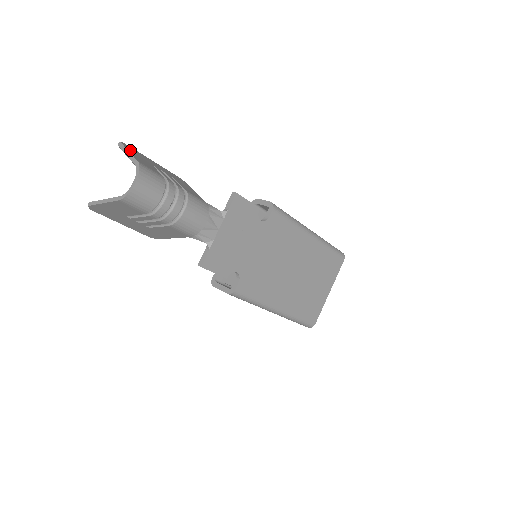
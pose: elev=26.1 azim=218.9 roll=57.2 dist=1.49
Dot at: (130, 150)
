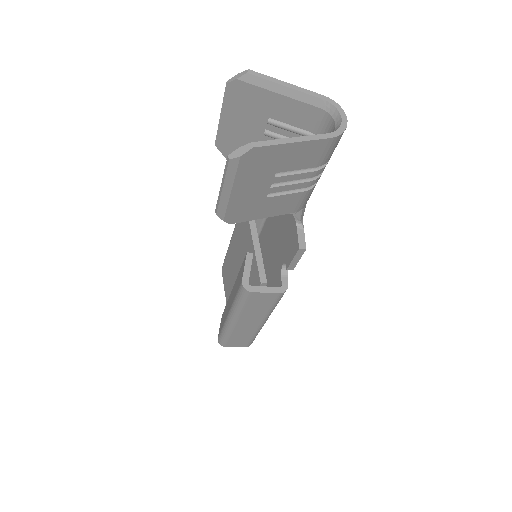
Dot at: (270, 84)
